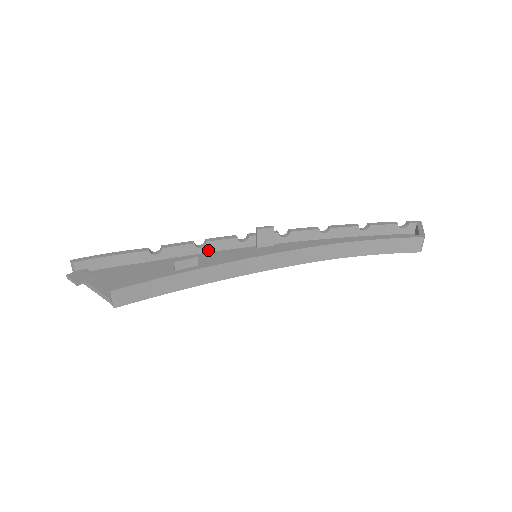
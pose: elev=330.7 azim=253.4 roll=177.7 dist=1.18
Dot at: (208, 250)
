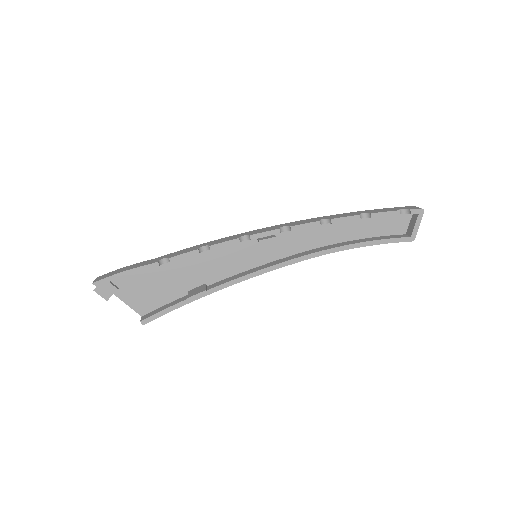
Dot at: occluded
